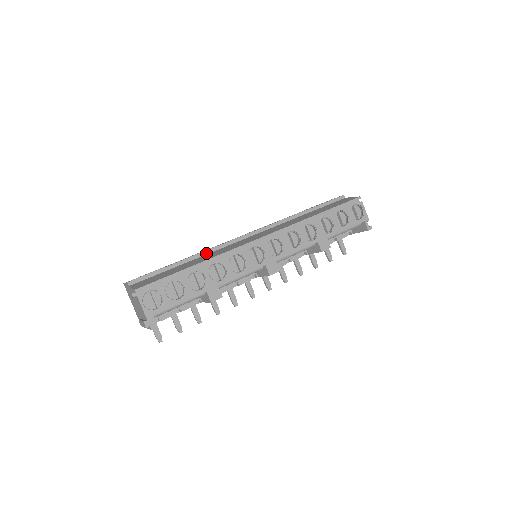
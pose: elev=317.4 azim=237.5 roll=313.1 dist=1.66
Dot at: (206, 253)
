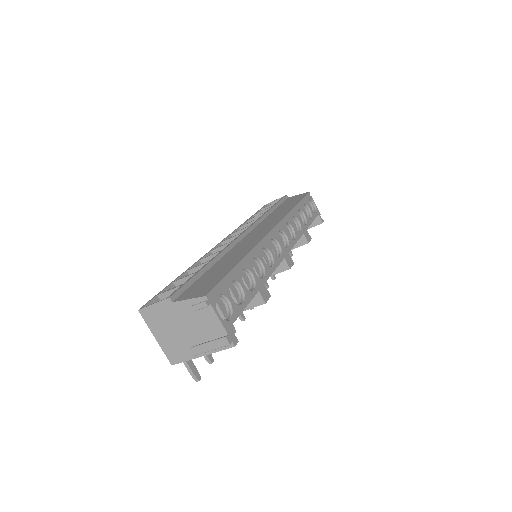
Dot at: (223, 254)
